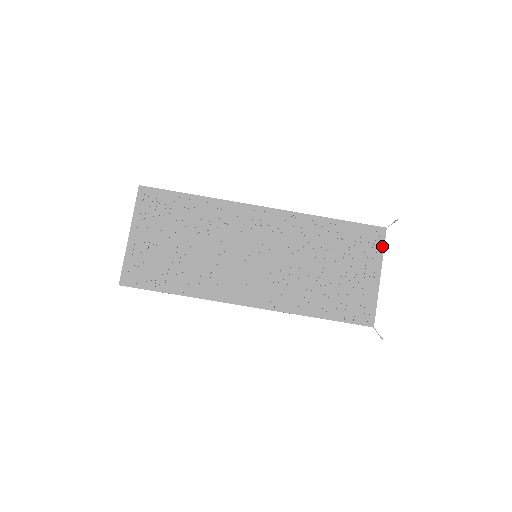
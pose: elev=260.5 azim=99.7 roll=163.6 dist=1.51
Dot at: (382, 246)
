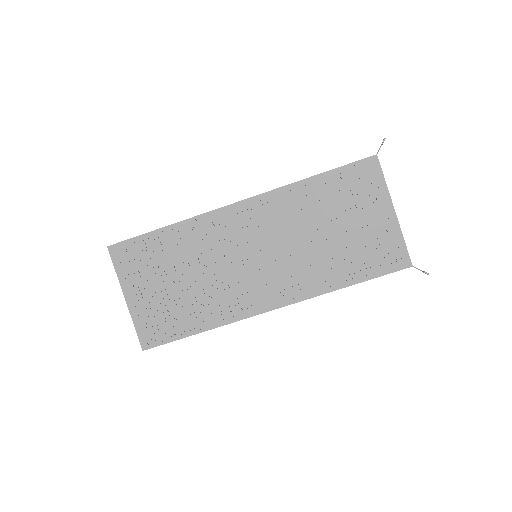
Dot at: (381, 177)
